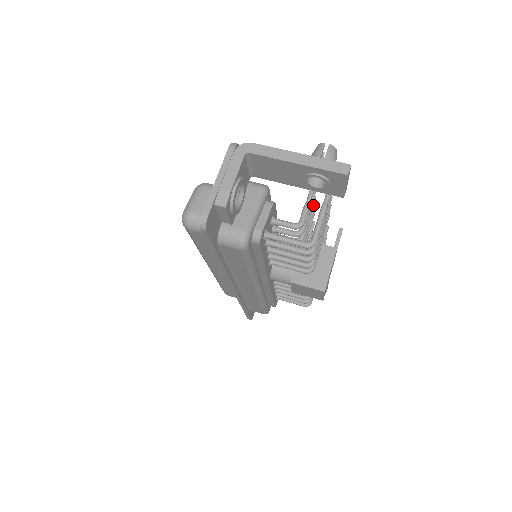
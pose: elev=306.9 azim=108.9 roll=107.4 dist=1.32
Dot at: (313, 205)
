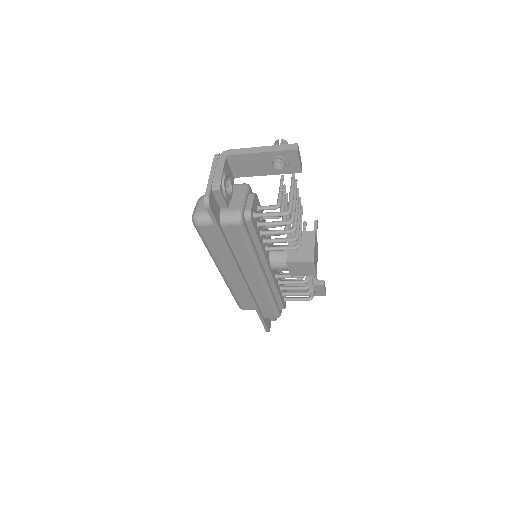
Dot at: (287, 199)
